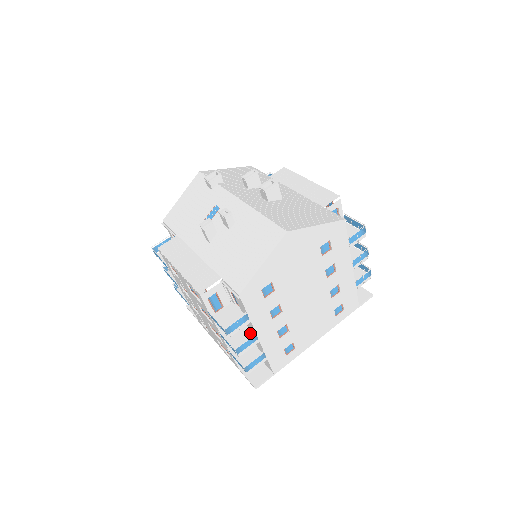
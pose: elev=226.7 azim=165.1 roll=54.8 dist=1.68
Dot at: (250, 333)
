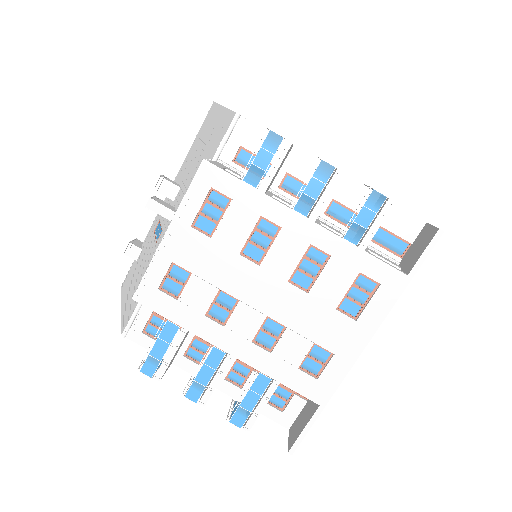
Dot at: occluded
